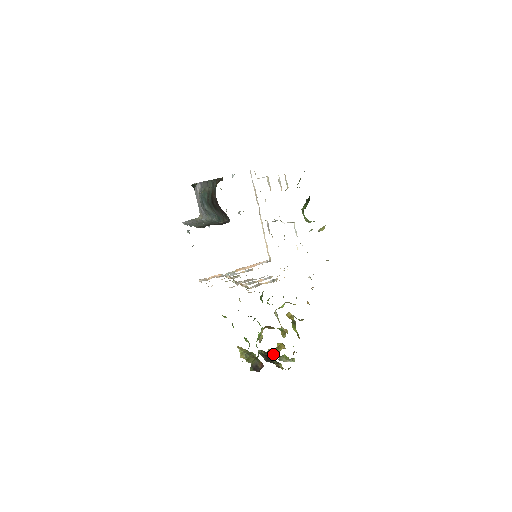
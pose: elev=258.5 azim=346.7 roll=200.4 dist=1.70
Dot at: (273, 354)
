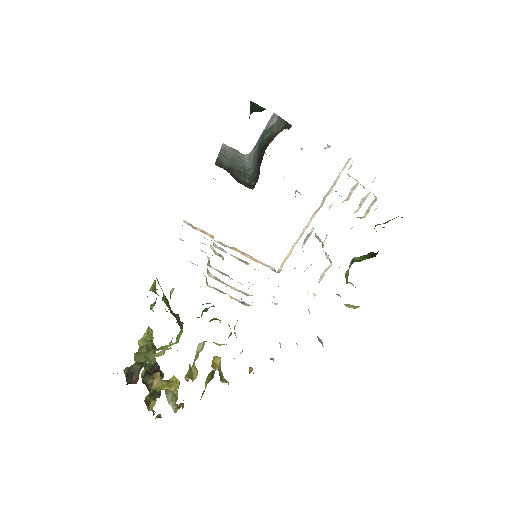
Dot at: (155, 384)
